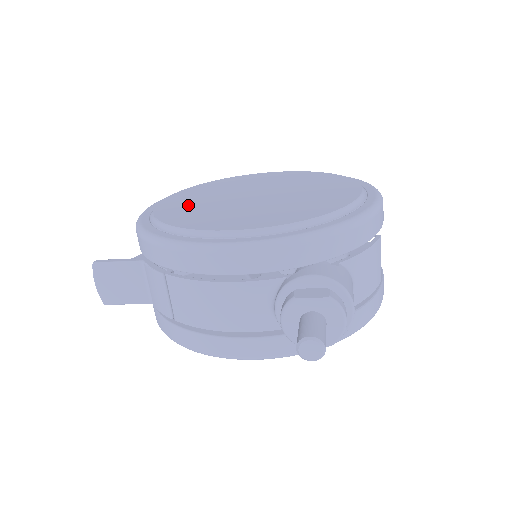
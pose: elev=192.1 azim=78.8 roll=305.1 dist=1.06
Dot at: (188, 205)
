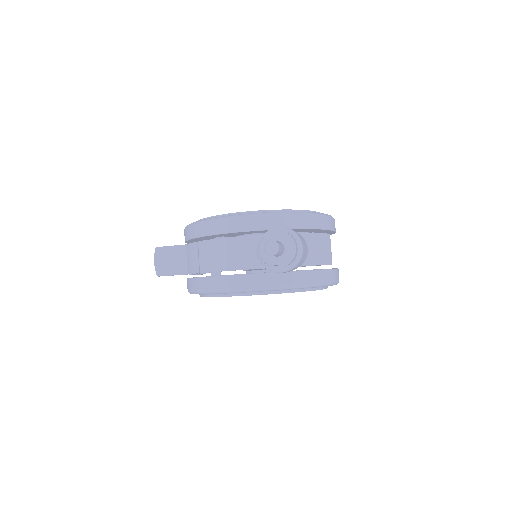
Dot at: occluded
